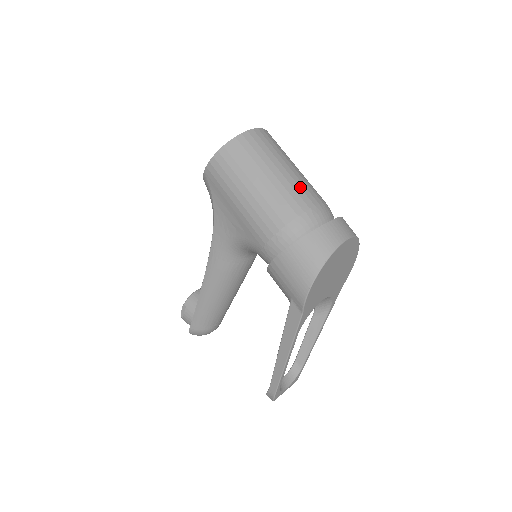
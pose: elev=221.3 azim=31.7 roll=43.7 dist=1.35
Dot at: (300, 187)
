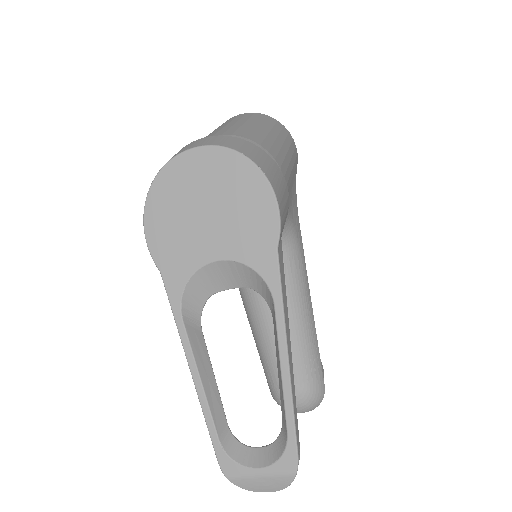
Dot at: occluded
